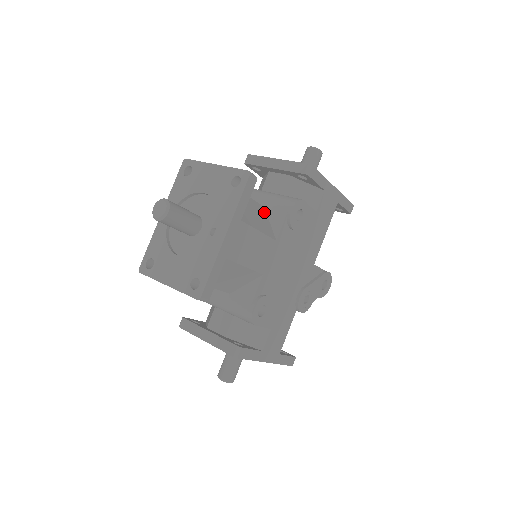
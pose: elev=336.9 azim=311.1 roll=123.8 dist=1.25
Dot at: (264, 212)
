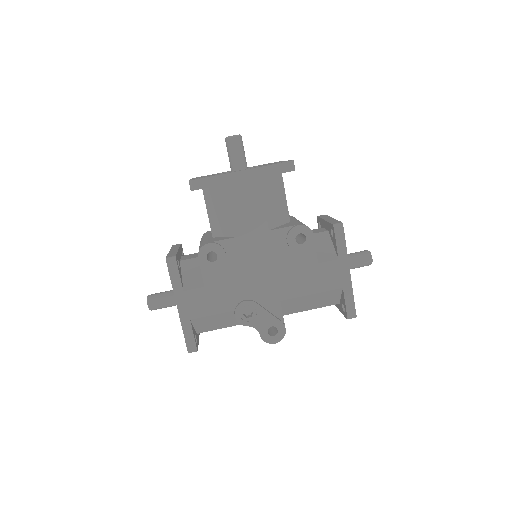
Dot at: (285, 220)
